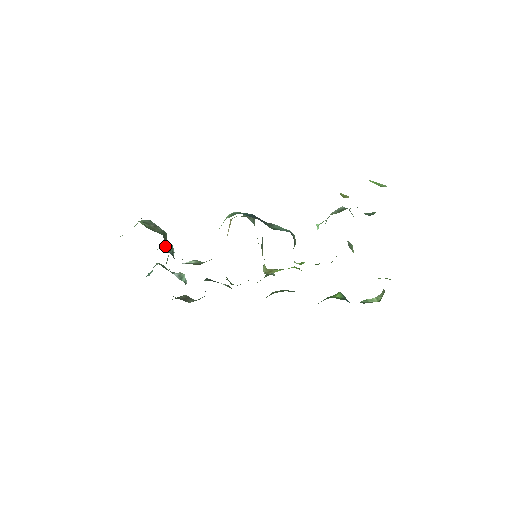
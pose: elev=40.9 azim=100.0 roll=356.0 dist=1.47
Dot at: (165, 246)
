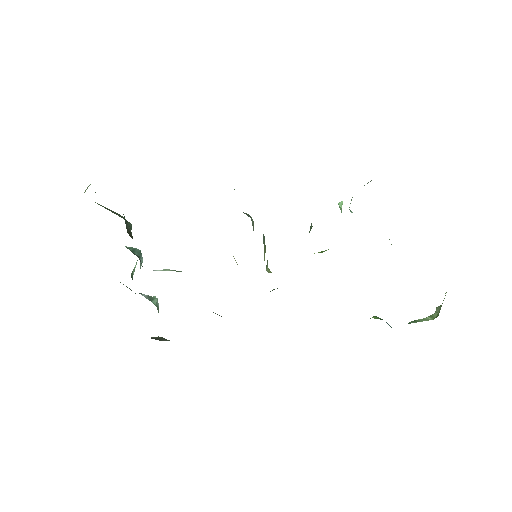
Dot at: (129, 247)
